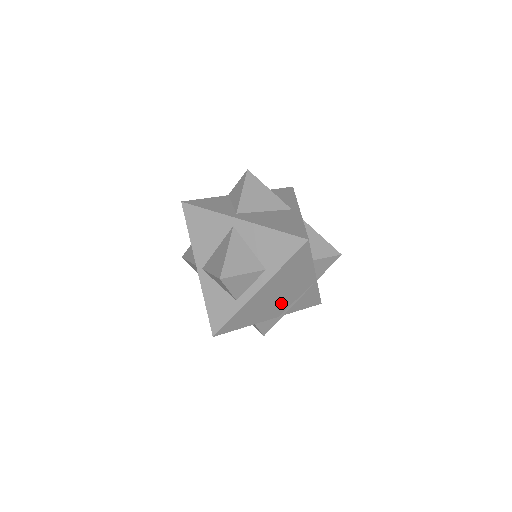
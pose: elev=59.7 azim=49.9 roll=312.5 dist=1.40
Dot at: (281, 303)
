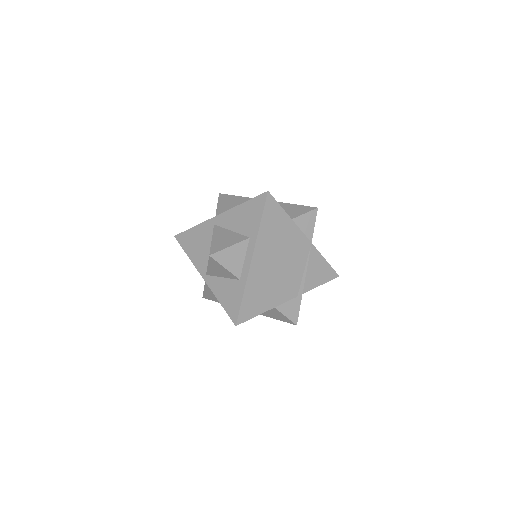
Dot at: (289, 276)
